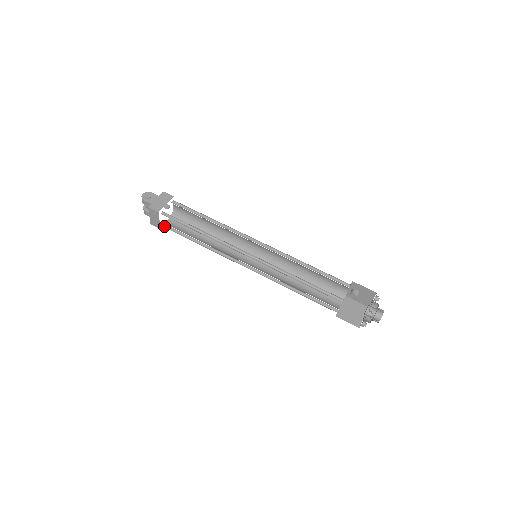
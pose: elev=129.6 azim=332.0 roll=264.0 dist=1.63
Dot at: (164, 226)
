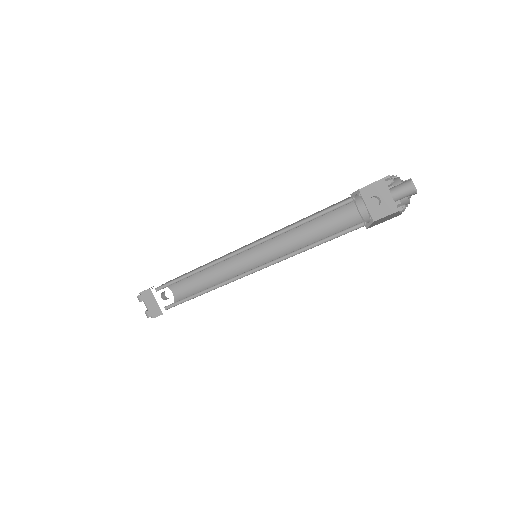
Dot at: occluded
